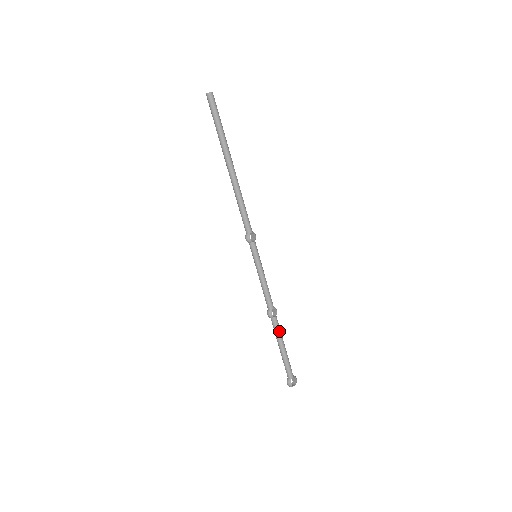
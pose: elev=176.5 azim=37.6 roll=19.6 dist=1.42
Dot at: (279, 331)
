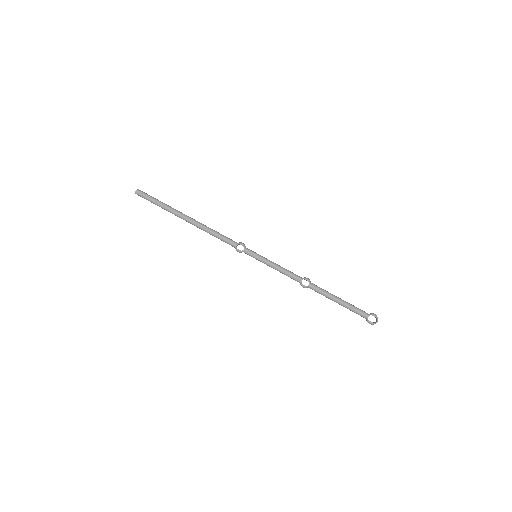
Dot at: (322, 292)
